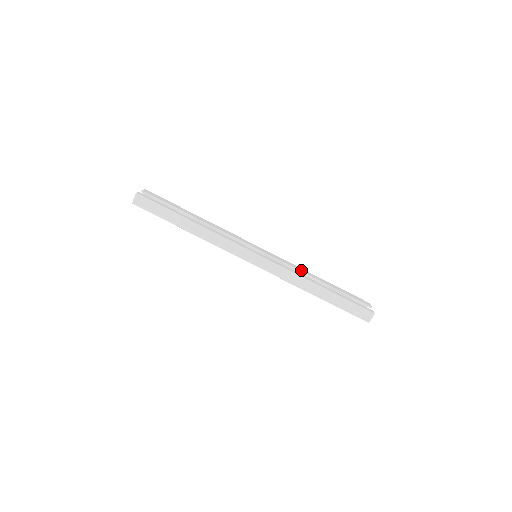
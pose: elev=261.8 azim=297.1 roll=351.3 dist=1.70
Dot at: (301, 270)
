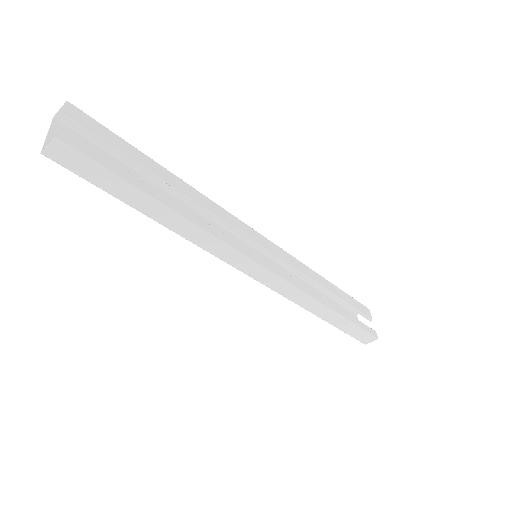
Dot at: (310, 275)
